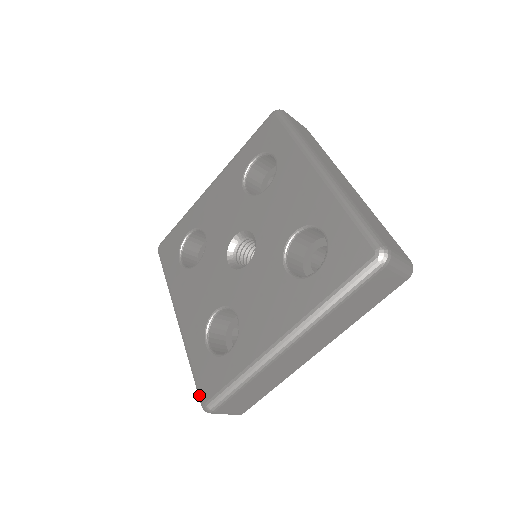
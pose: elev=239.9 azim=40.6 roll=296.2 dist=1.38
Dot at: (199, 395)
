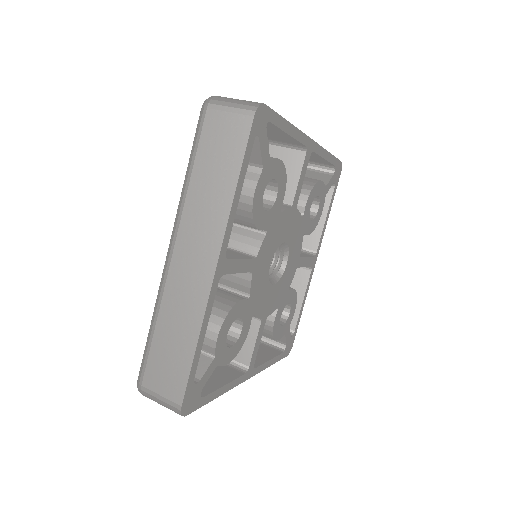
Dot at: occluded
